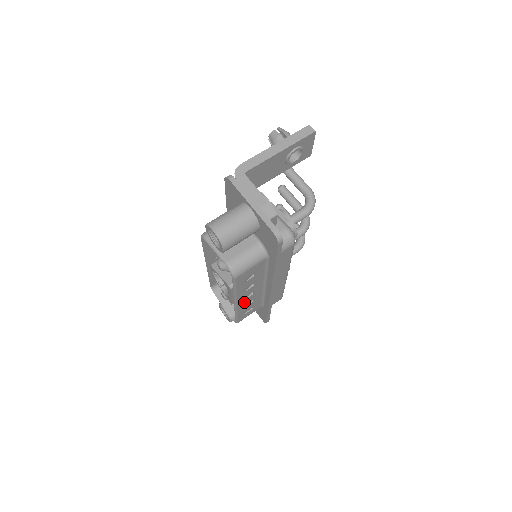
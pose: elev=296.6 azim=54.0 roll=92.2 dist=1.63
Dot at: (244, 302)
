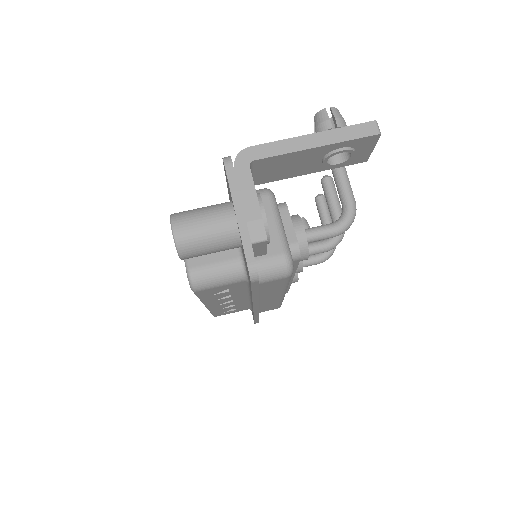
Dot at: (220, 306)
